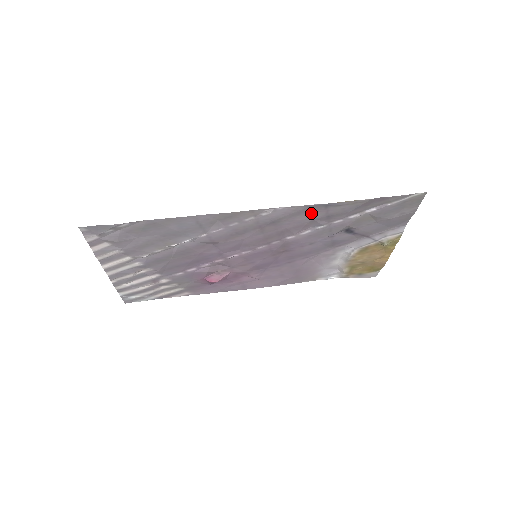
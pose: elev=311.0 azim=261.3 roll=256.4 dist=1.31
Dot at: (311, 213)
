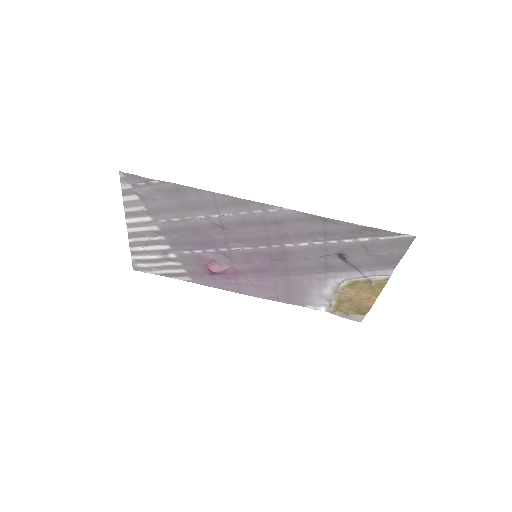
Dot at: (311, 224)
